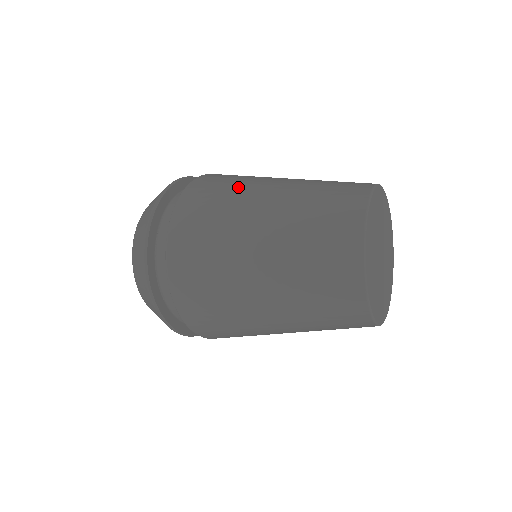
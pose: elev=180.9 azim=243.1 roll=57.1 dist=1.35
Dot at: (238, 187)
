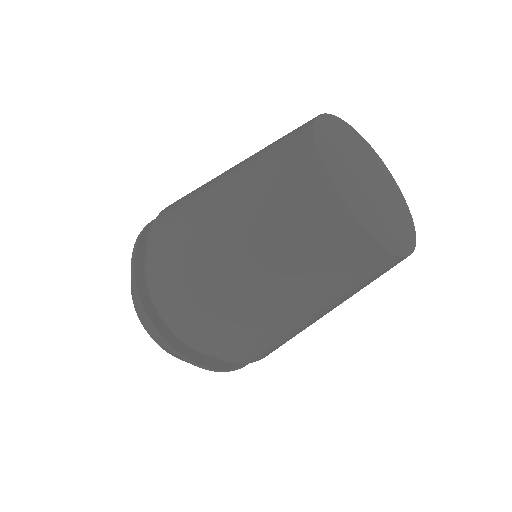
Dot at: occluded
